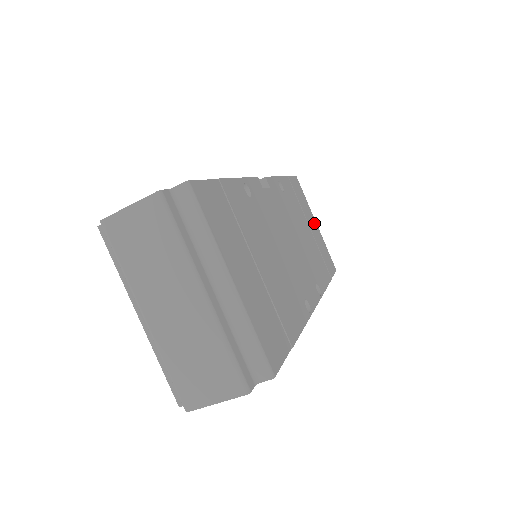
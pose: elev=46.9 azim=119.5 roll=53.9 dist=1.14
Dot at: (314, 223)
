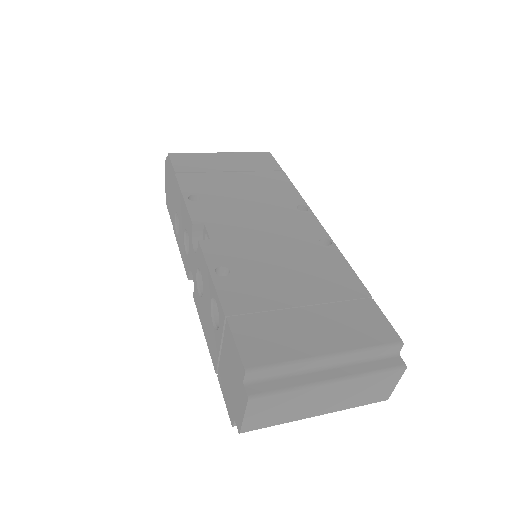
Dot at: (222, 158)
